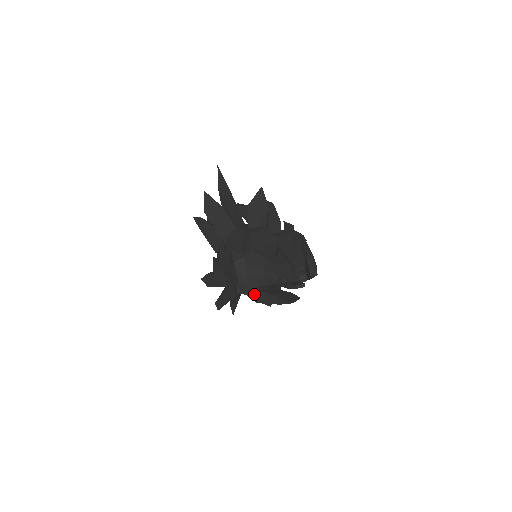
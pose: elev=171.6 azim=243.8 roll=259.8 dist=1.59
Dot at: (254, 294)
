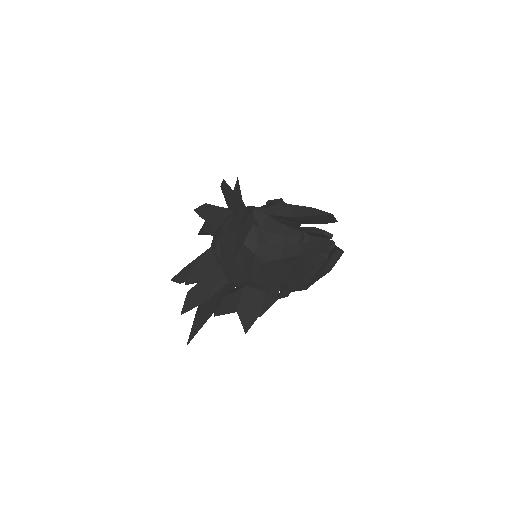
Dot at: (265, 249)
